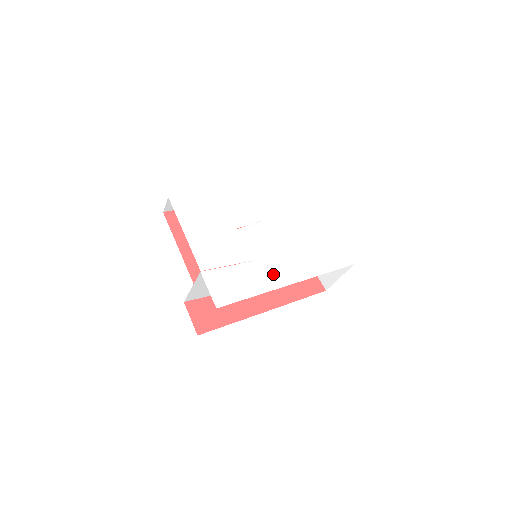
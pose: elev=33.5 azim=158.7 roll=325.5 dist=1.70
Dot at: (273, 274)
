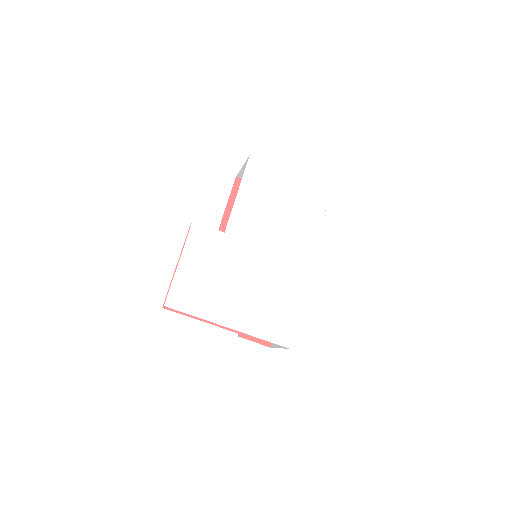
Dot at: (294, 273)
